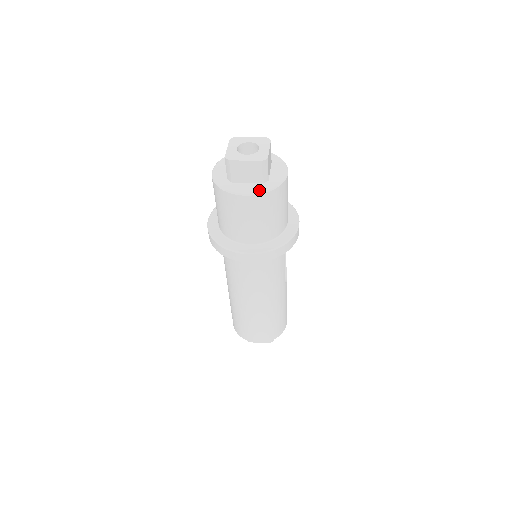
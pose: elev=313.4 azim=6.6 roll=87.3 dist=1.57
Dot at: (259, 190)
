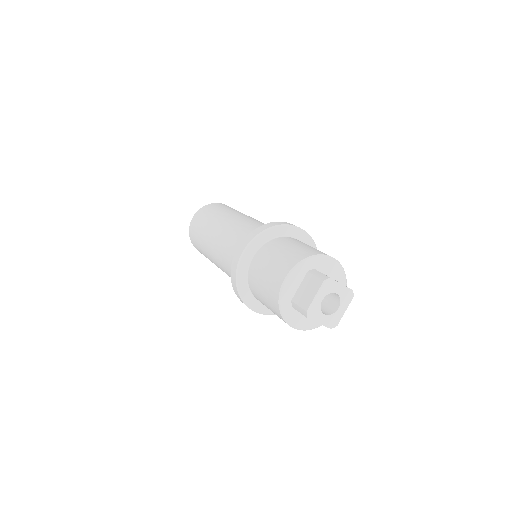
Dot at: (308, 327)
